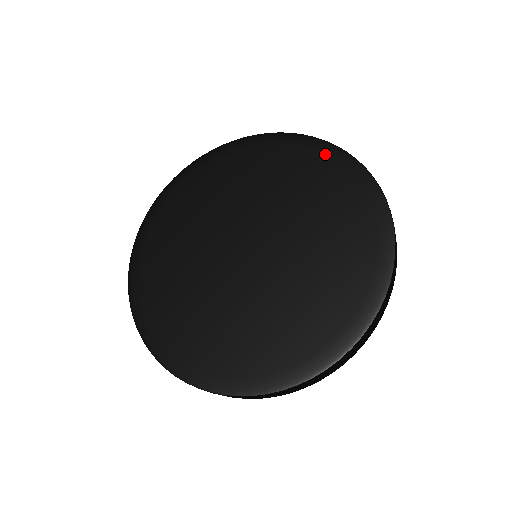
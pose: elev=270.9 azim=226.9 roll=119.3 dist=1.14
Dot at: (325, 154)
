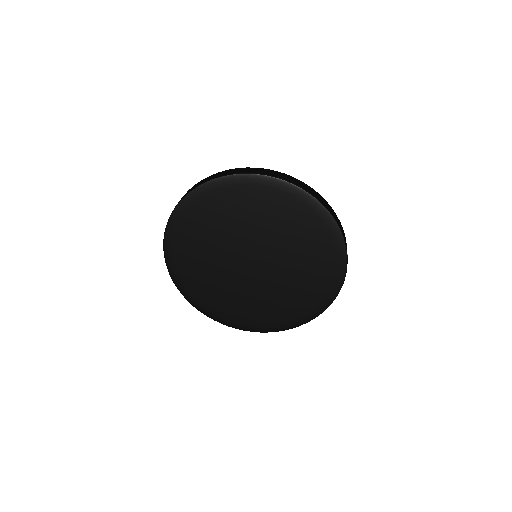
Dot at: (242, 184)
